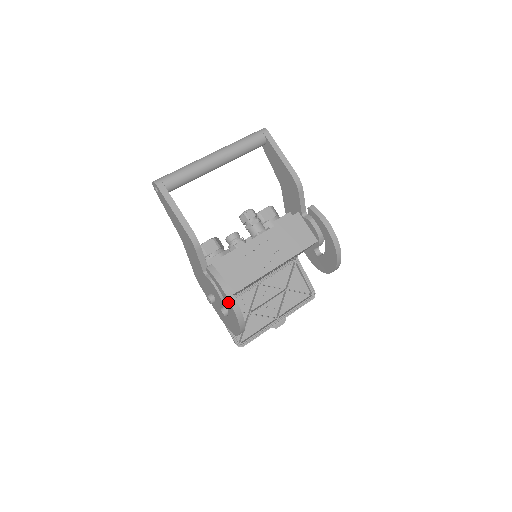
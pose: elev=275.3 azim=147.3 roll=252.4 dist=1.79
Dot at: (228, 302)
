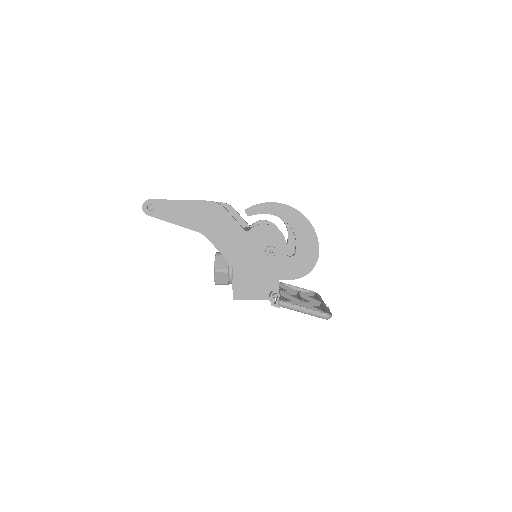
Dot at: (286, 210)
